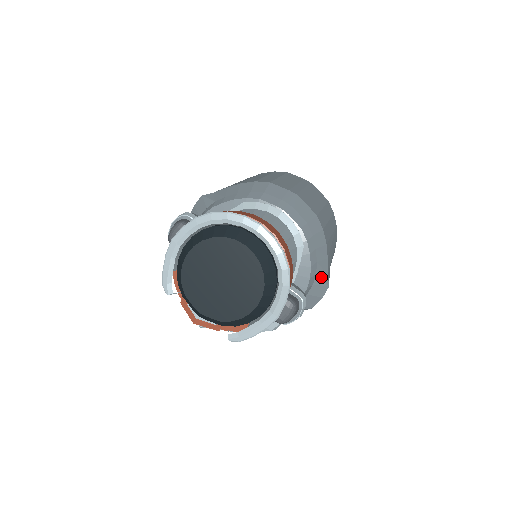
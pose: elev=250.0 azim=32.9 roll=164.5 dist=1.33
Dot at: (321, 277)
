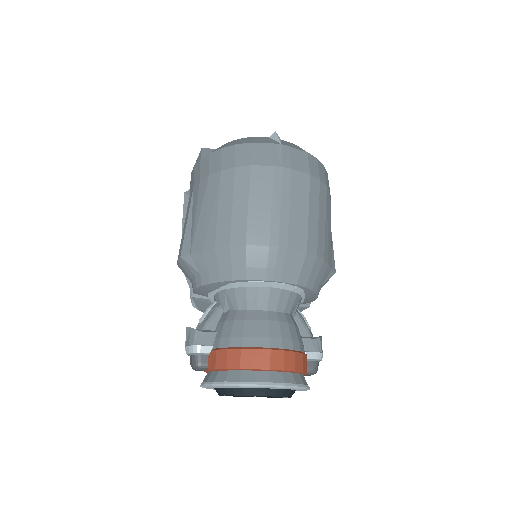
Dot at: (327, 280)
